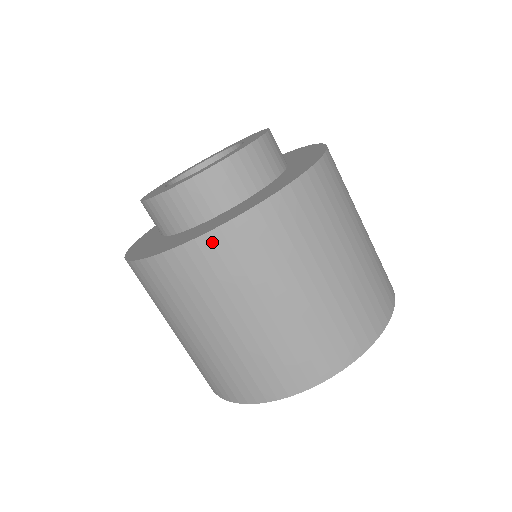
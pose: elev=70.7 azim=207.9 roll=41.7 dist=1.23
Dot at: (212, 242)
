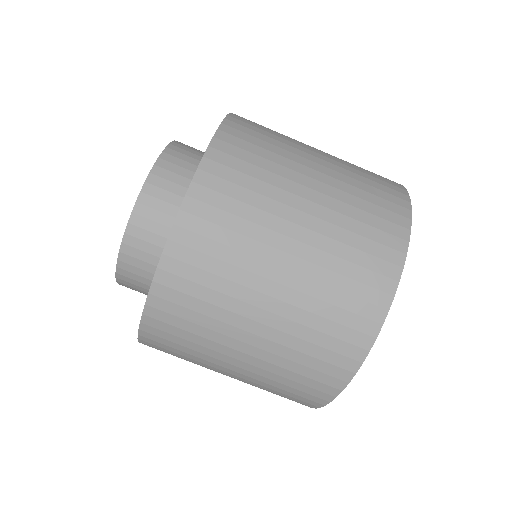
Dot at: occluded
